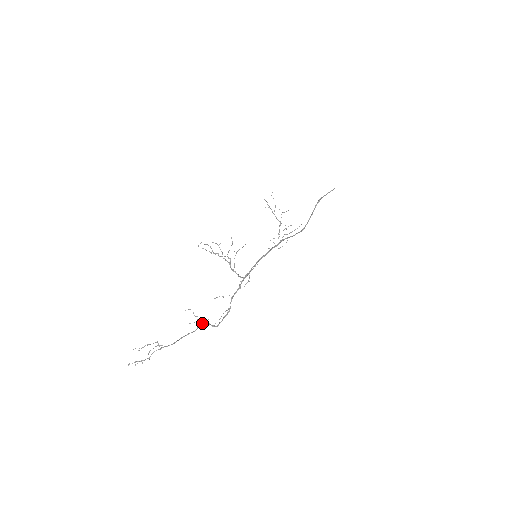
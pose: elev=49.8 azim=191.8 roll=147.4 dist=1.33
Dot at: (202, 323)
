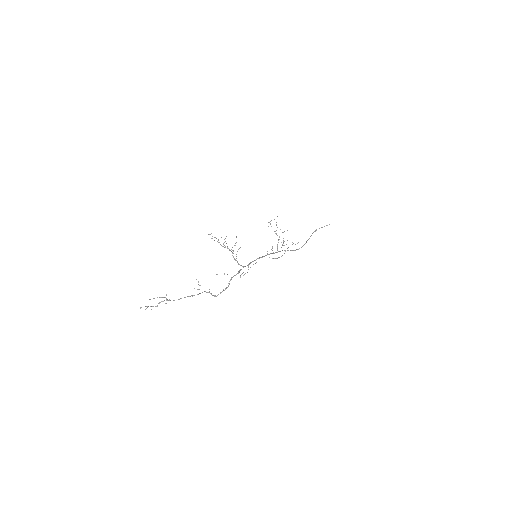
Dot at: (204, 291)
